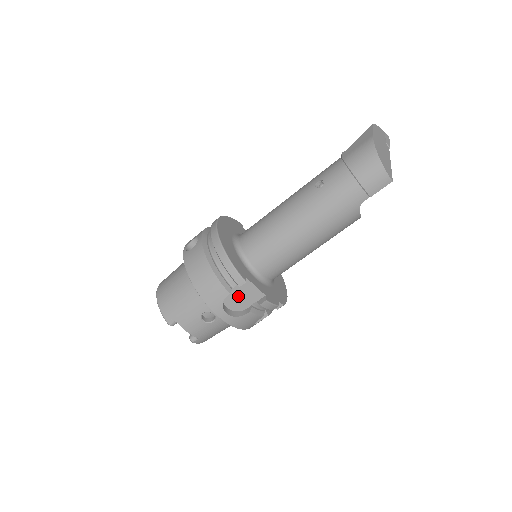
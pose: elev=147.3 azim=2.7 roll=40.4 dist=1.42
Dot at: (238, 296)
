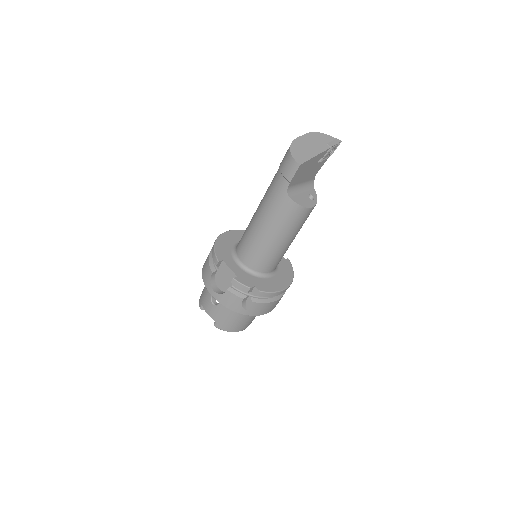
Dot at: (222, 278)
